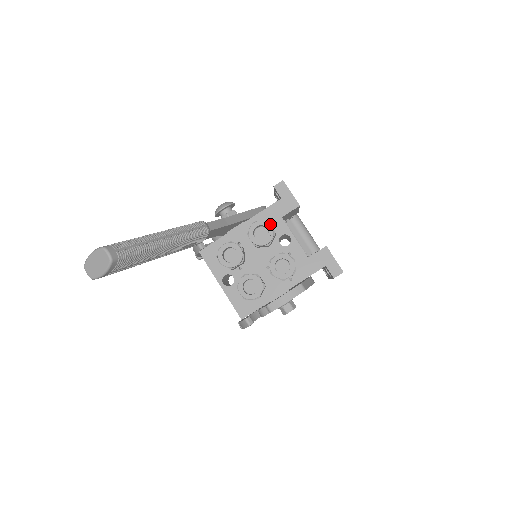
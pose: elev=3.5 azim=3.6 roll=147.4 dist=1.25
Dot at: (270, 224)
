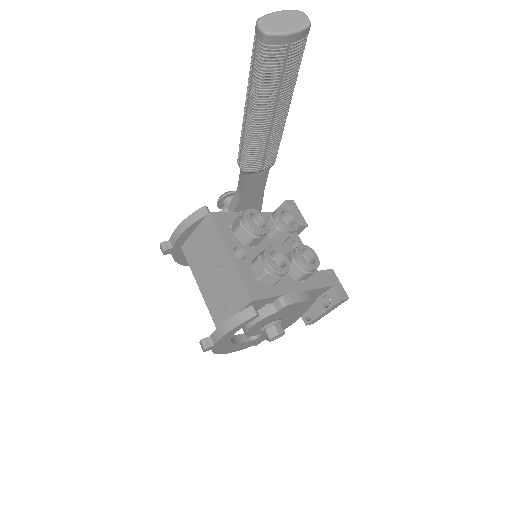
Dot at: (292, 219)
